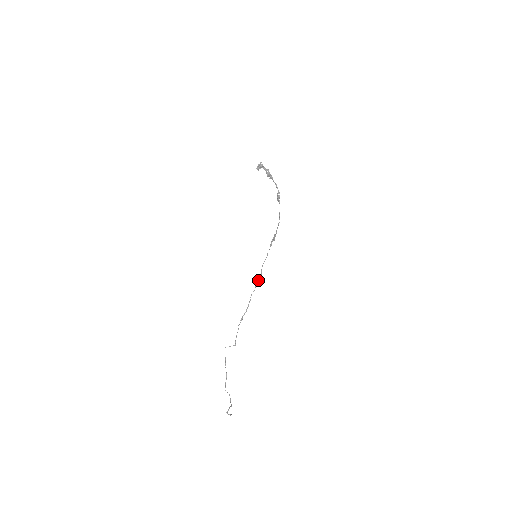
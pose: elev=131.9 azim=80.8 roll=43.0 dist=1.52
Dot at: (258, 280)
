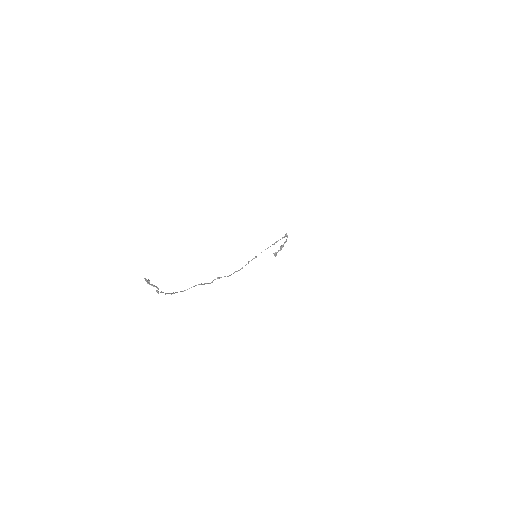
Dot at: occluded
